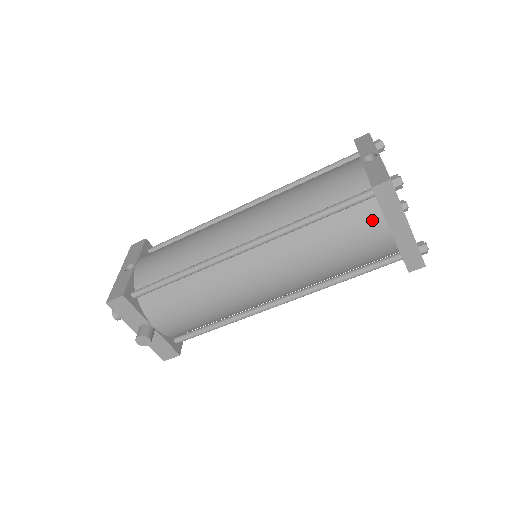
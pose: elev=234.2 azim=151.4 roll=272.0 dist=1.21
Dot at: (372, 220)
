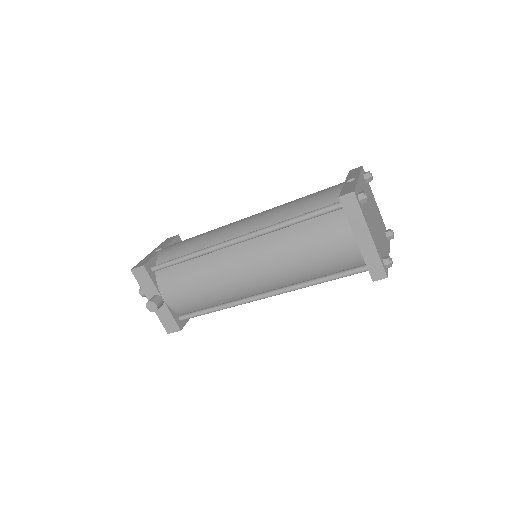
Dot at: (341, 227)
